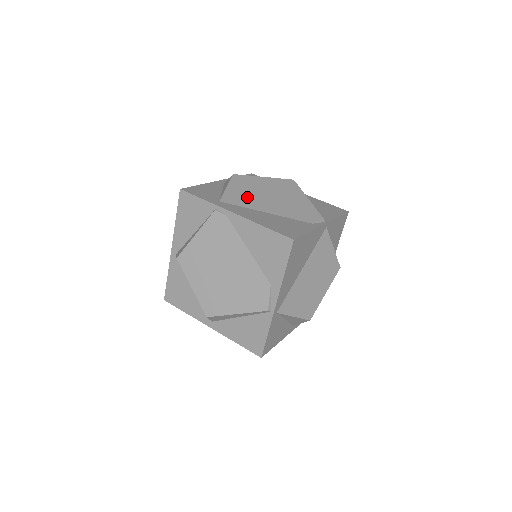
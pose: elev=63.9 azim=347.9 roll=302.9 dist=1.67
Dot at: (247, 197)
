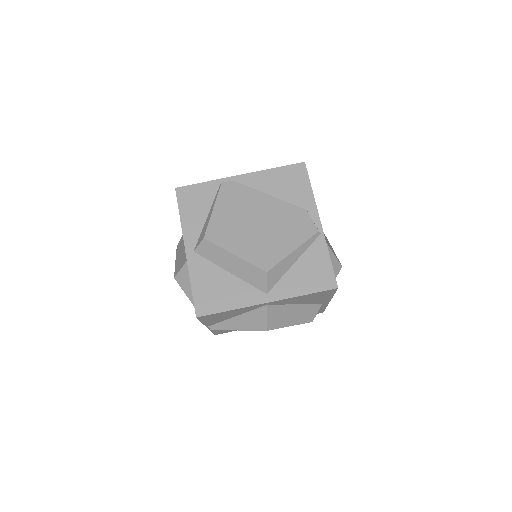
Dot at: occluded
